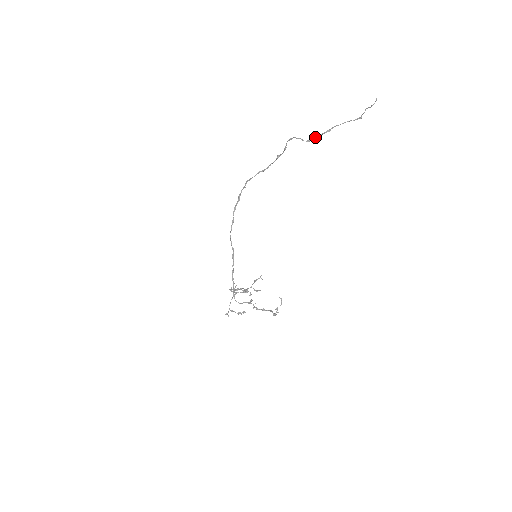
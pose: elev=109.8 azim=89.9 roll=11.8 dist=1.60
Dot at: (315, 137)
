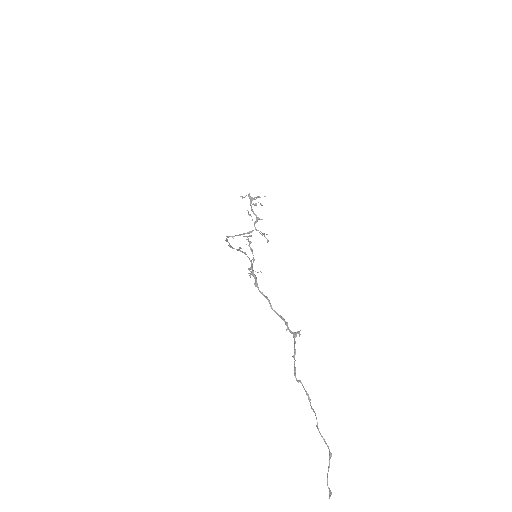
Dot at: occluded
